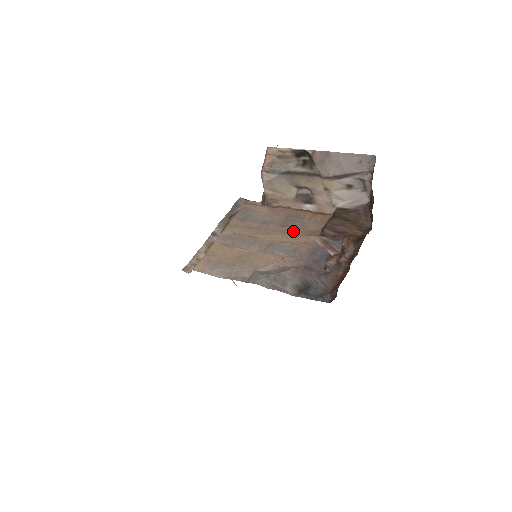
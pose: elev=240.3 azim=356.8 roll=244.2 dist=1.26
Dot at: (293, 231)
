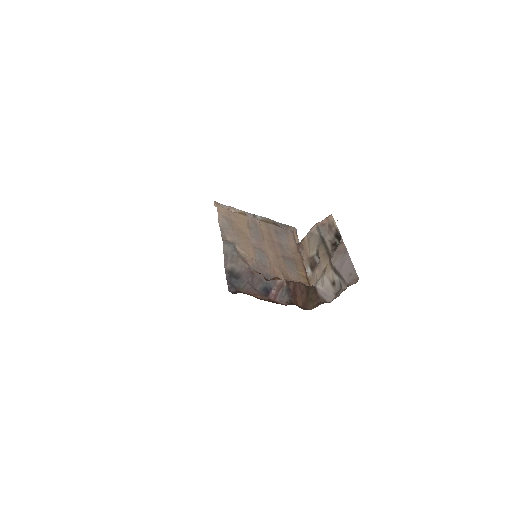
Dot at: (281, 263)
